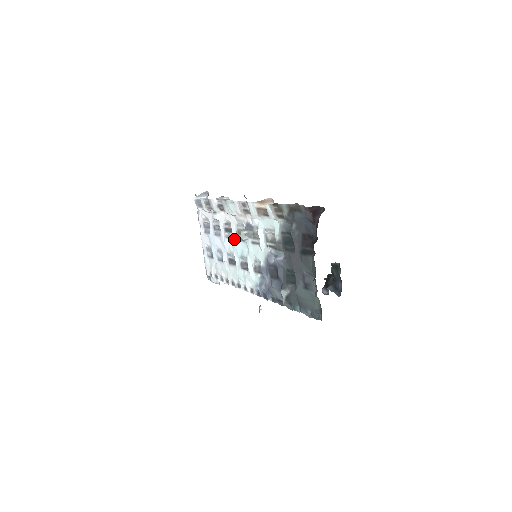
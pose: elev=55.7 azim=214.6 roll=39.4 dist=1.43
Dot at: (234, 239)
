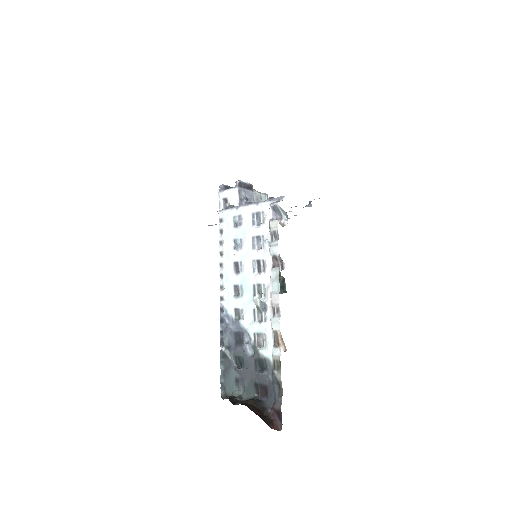
Dot at: (253, 277)
